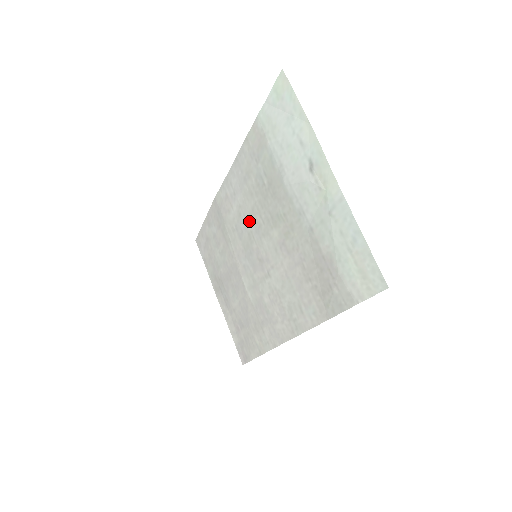
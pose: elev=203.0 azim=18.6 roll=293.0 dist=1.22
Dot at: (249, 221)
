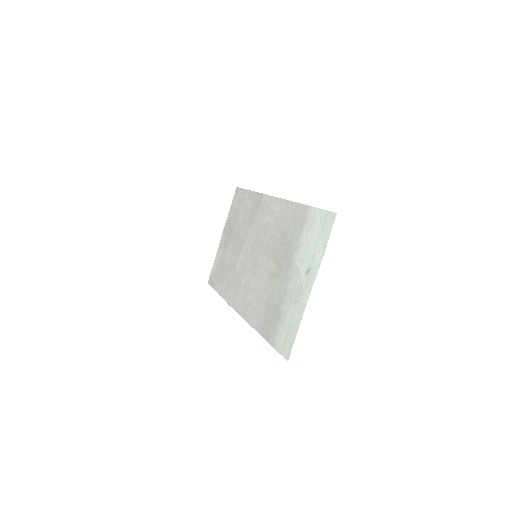
Dot at: (267, 237)
